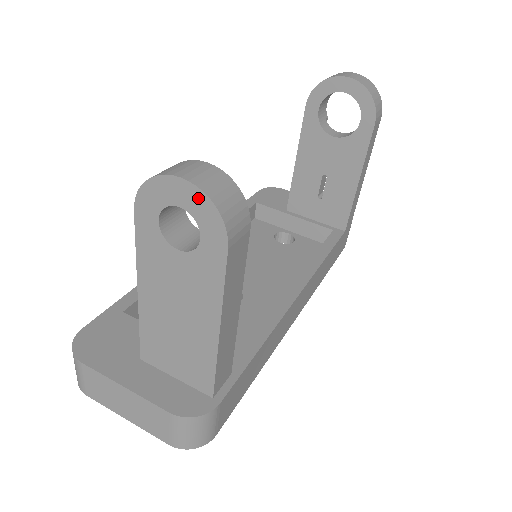
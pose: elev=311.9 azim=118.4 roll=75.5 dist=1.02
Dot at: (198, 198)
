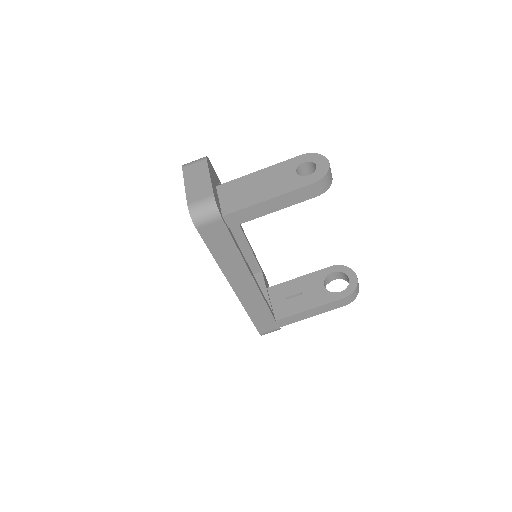
Dot at: (325, 168)
